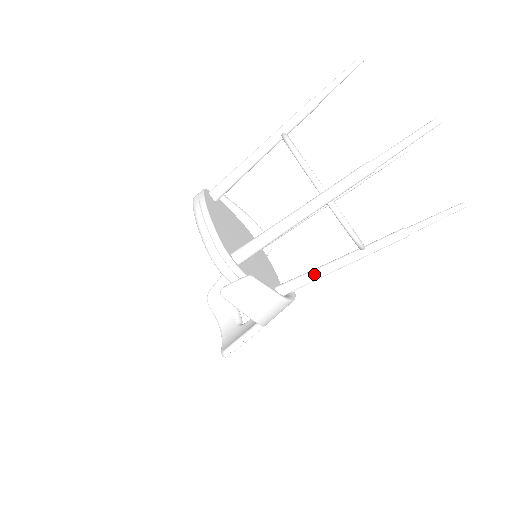
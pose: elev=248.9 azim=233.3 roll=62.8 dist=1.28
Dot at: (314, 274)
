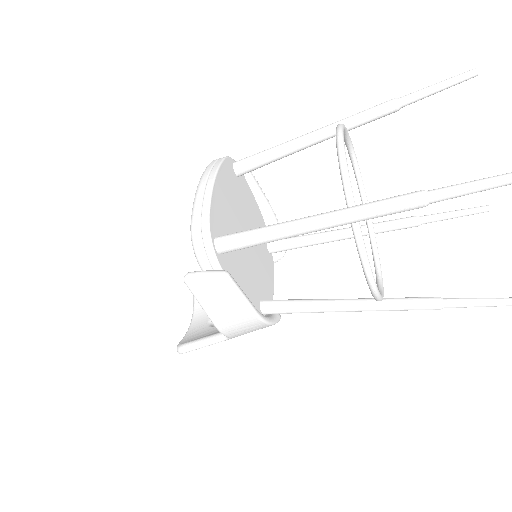
Dot at: (310, 305)
